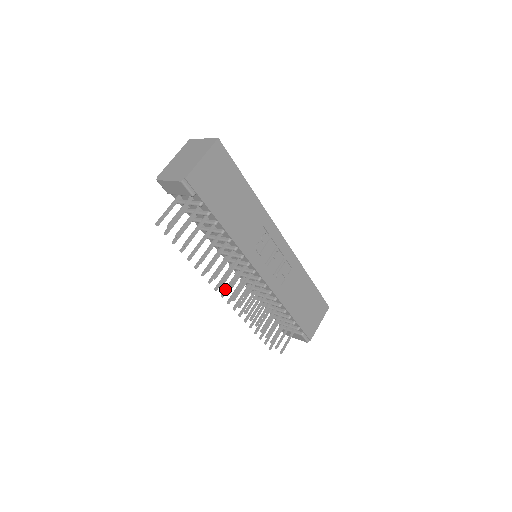
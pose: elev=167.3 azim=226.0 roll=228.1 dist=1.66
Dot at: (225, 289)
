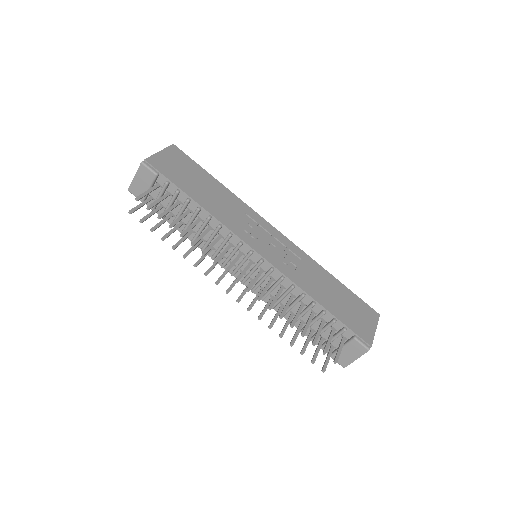
Dot at: occluded
